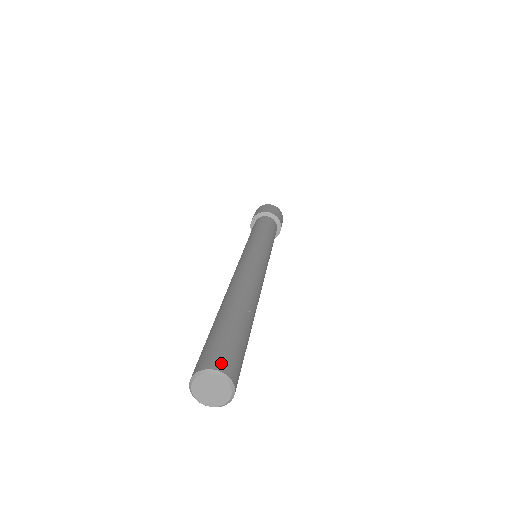
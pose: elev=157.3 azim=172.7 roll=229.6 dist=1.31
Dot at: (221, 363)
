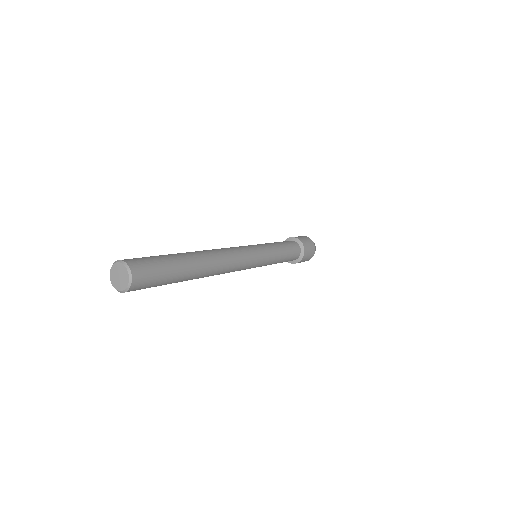
Dot at: (133, 262)
